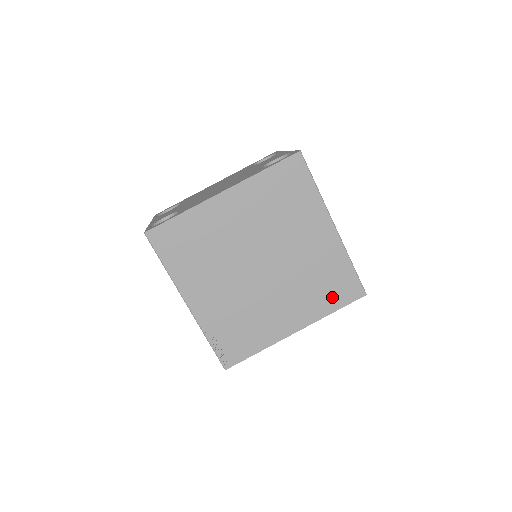
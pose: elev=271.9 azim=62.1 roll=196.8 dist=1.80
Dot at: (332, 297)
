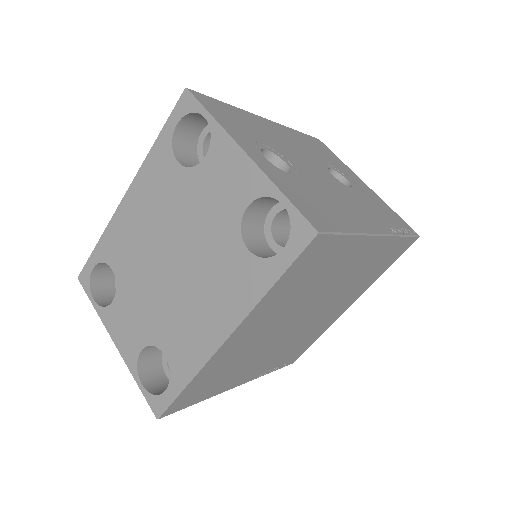
Dot at: (383, 267)
